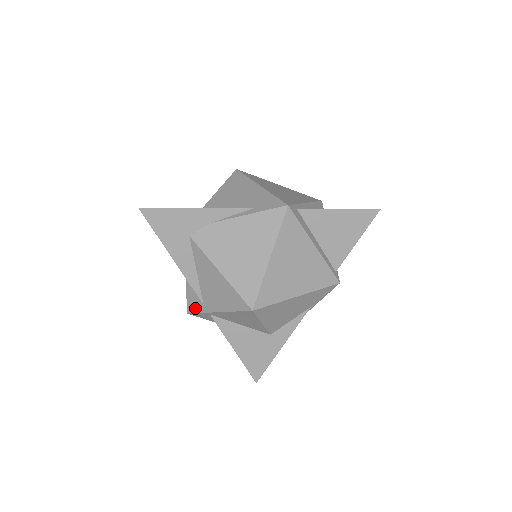
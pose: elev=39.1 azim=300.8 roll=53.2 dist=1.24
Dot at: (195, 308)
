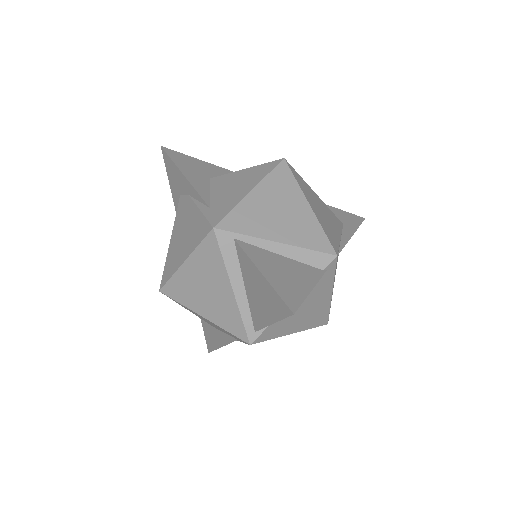
Dot at: occluded
